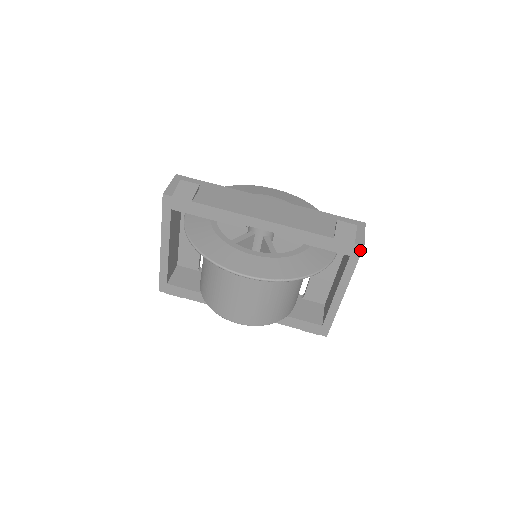
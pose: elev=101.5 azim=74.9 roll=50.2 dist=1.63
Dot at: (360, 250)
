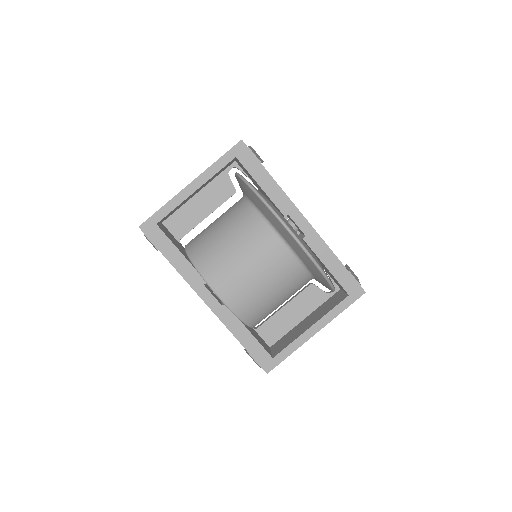
Dot at: (360, 294)
